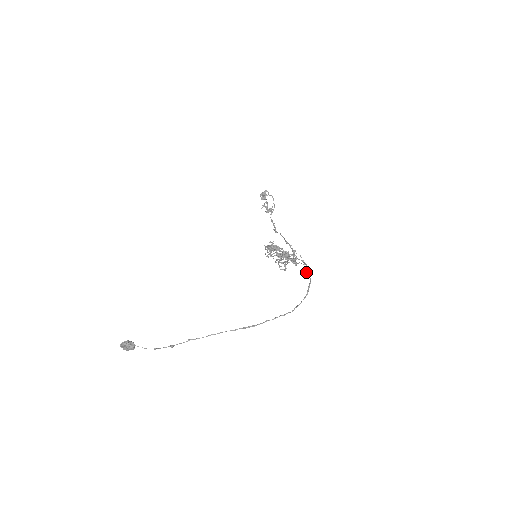
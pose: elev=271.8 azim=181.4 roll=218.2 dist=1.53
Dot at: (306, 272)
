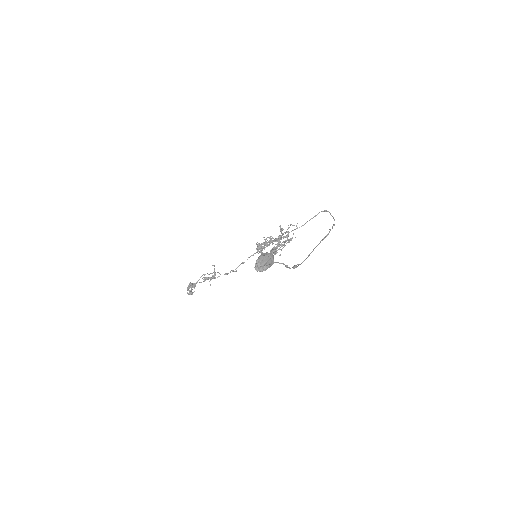
Dot at: (309, 220)
